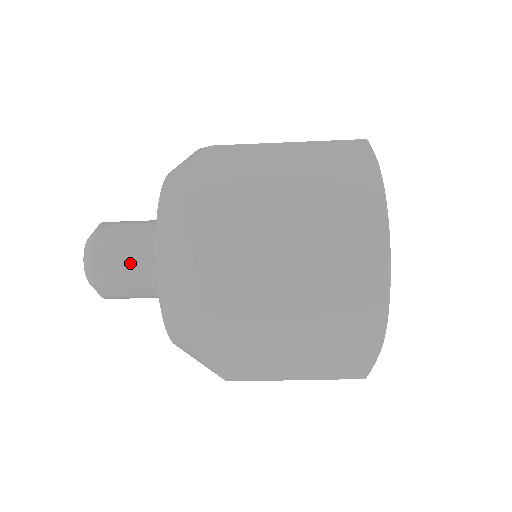
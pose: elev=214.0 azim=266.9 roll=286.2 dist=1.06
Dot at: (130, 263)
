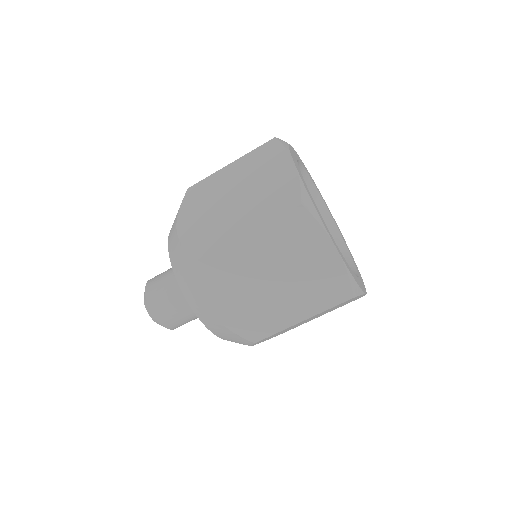
Dot at: (169, 269)
